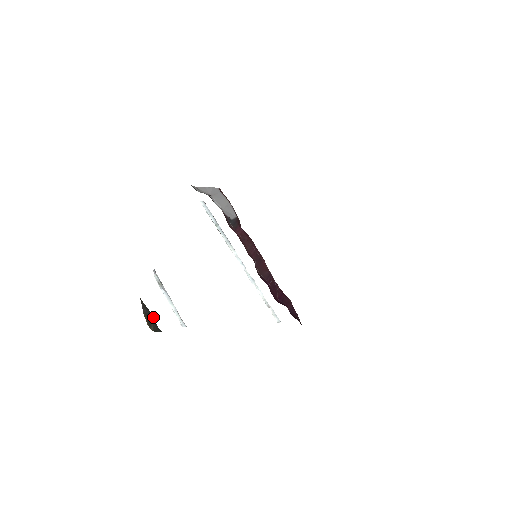
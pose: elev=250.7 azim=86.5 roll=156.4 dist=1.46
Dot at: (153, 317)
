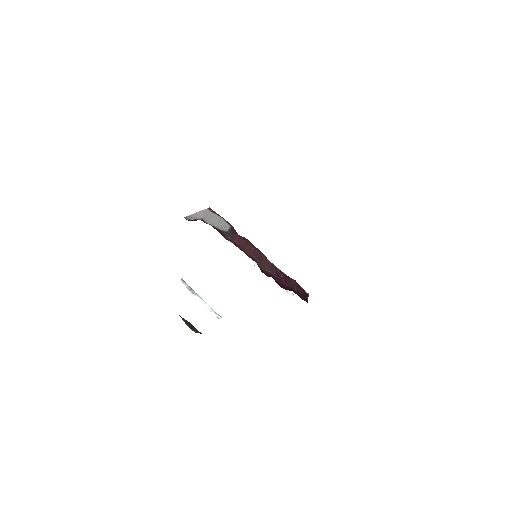
Dot at: occluded
